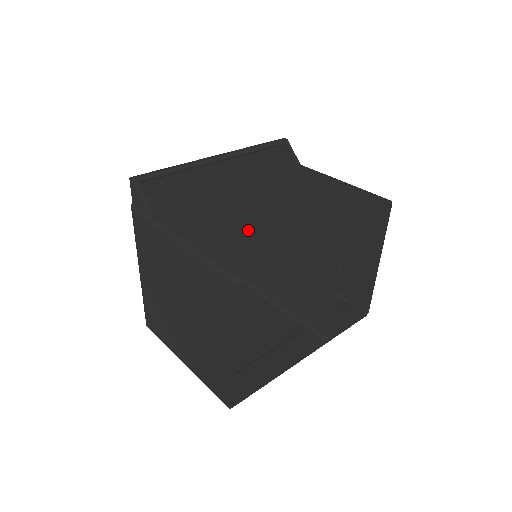
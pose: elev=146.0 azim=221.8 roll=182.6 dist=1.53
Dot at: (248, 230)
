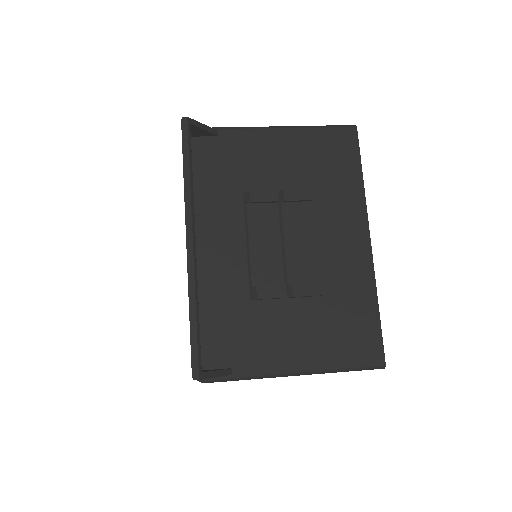
Dot at: (328, 303)
